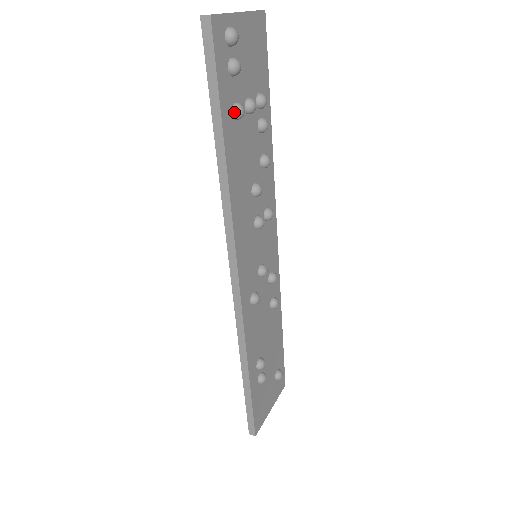
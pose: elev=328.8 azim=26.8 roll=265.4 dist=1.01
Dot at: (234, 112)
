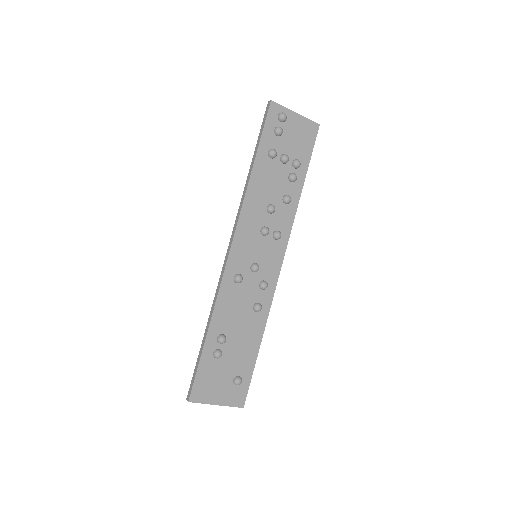
Dot at: (269, 151)
